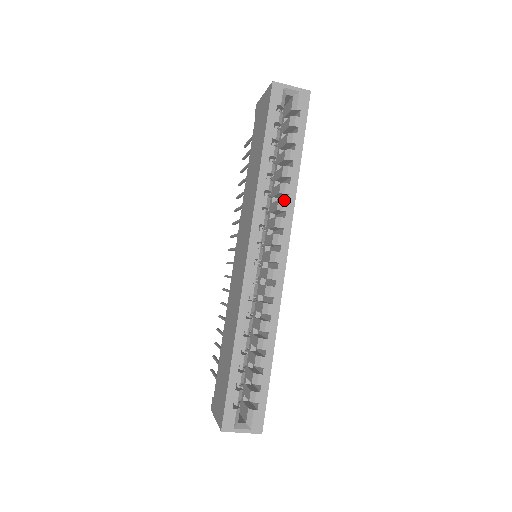
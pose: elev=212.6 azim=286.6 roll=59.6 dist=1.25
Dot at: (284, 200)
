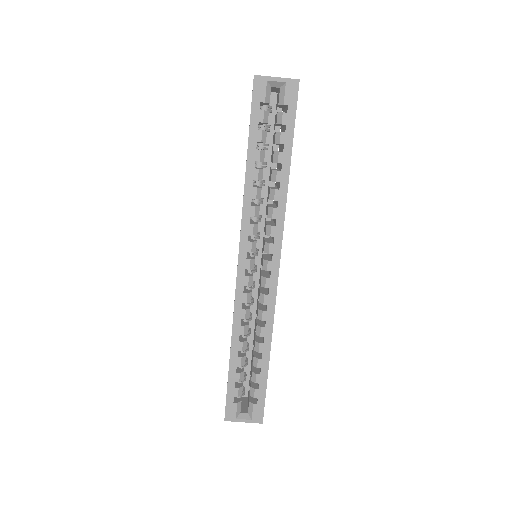
Dot at: (273, 207)
